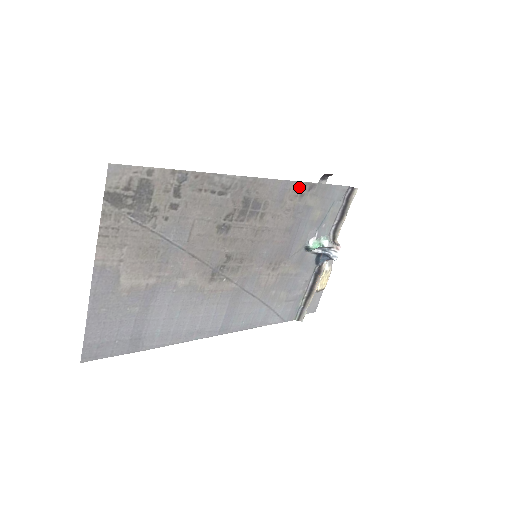
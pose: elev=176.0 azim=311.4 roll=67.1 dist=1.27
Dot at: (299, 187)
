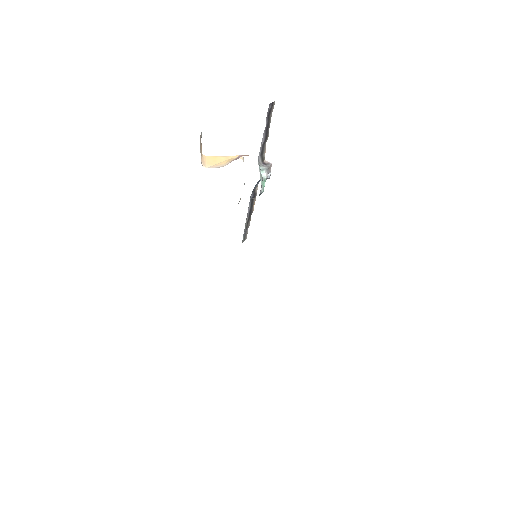
Dot at: occluded
